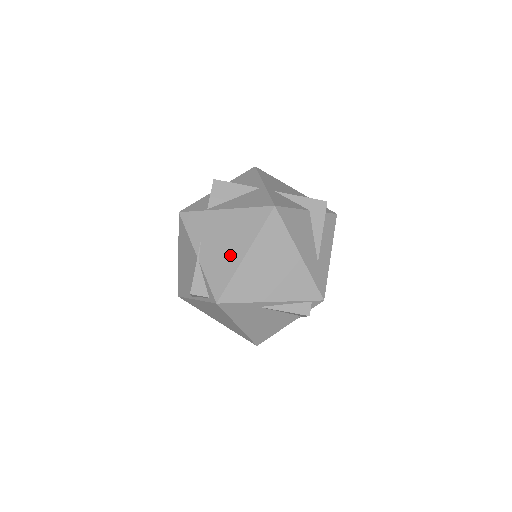
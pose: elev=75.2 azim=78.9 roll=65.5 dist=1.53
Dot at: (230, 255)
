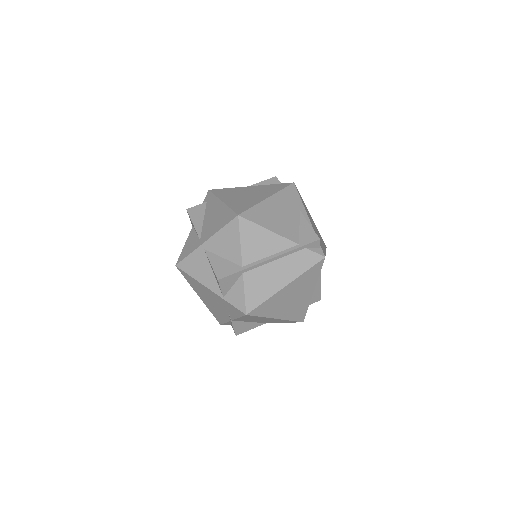
Dot at: occluded
